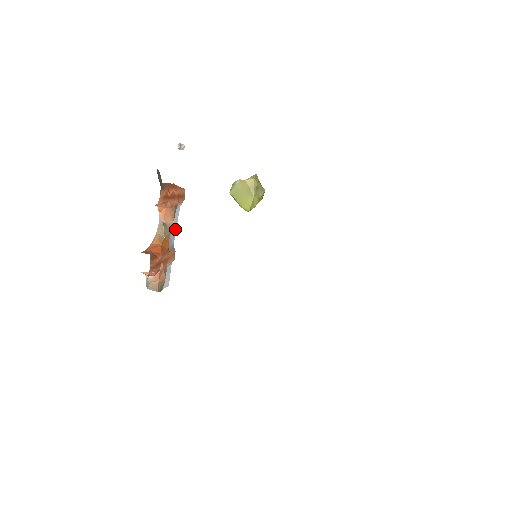
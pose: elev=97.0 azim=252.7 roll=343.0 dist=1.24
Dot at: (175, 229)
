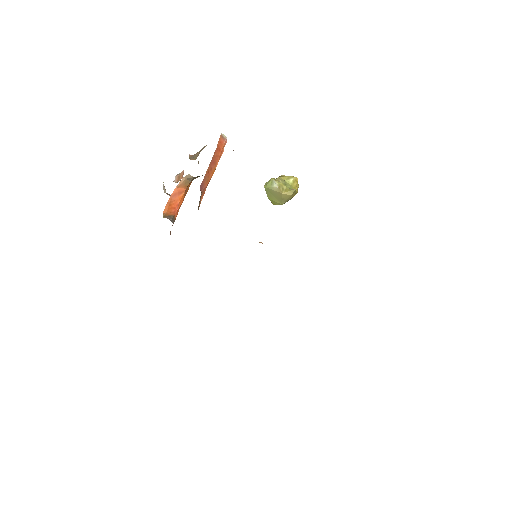
Dot at: occluded
